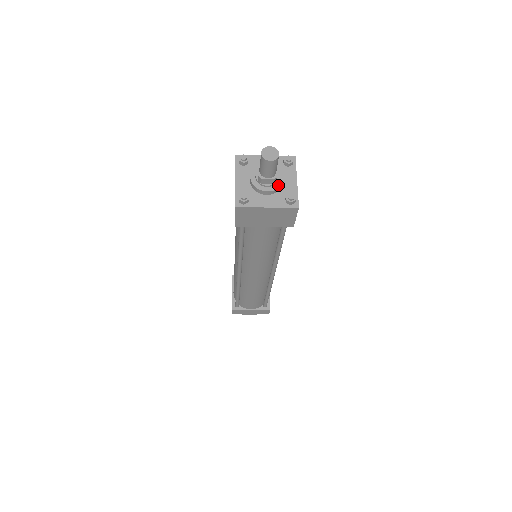
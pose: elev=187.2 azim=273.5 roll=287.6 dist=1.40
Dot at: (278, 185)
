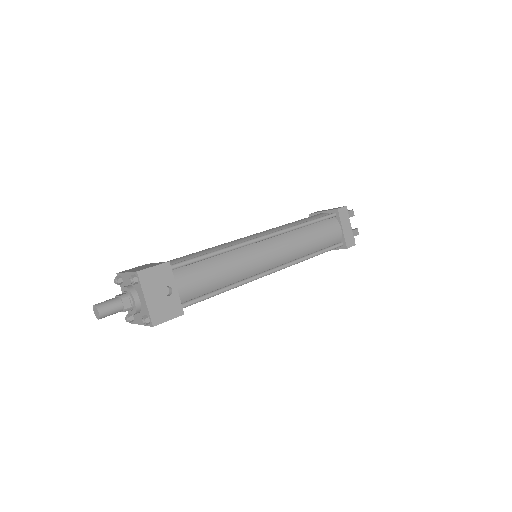
Dot at: (135, 309)
